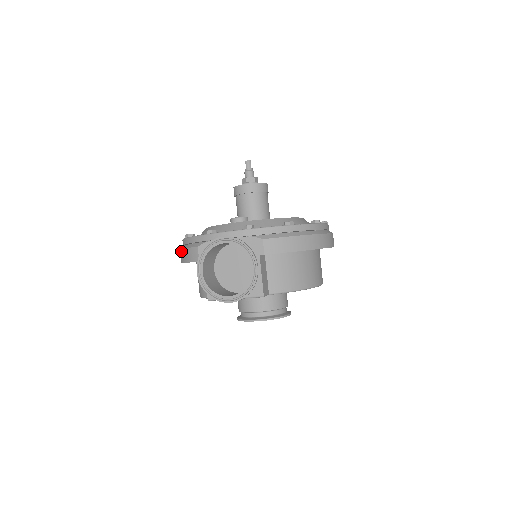
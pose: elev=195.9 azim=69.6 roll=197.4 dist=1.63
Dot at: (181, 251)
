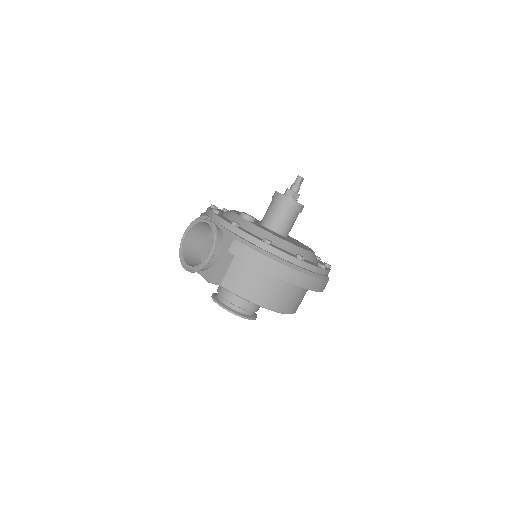
Dot at: occluded
